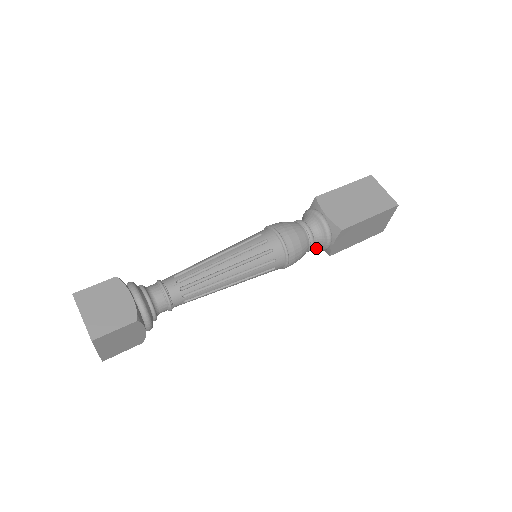
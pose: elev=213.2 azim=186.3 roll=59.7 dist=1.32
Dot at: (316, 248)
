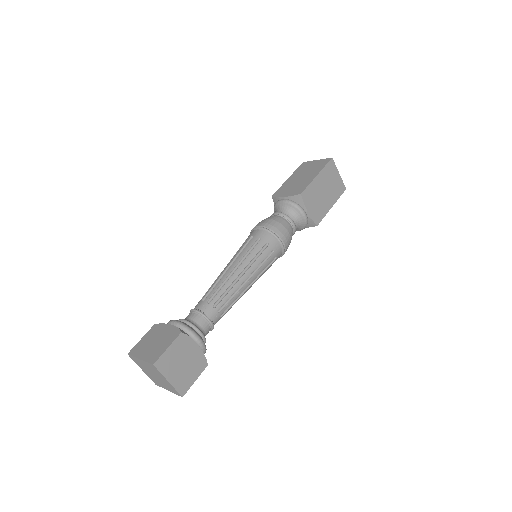
Dot at: occluded
